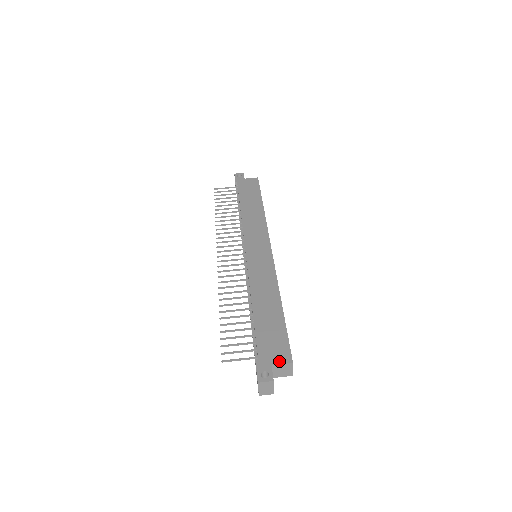
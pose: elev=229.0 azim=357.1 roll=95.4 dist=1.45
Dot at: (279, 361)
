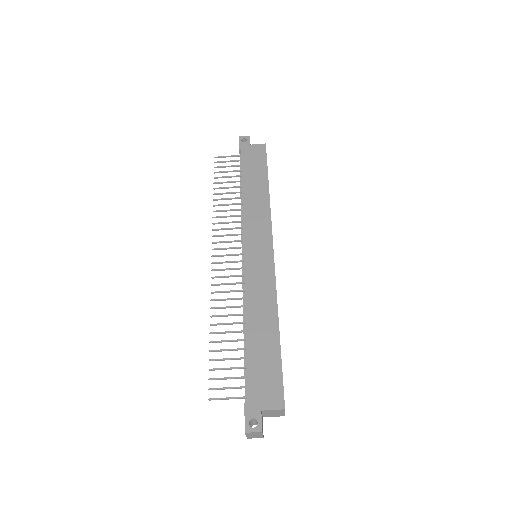
Dot at: (270, 406)
